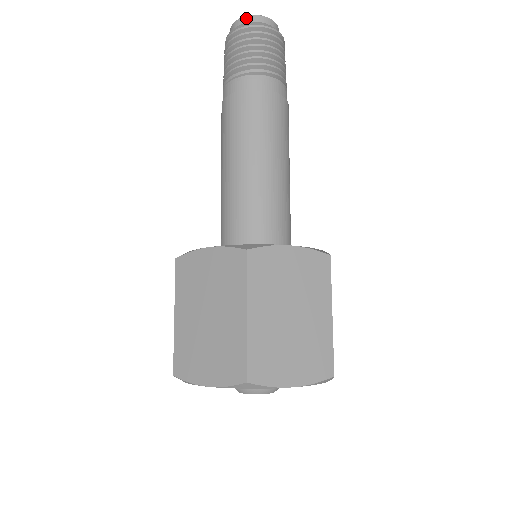
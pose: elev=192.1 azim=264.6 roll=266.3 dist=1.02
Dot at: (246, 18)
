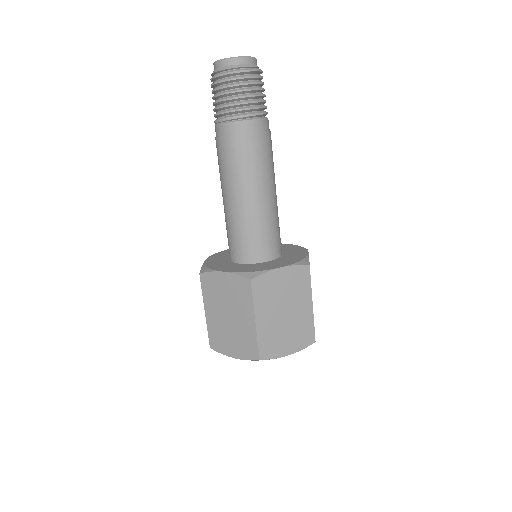
Dot at: (227, 61)
